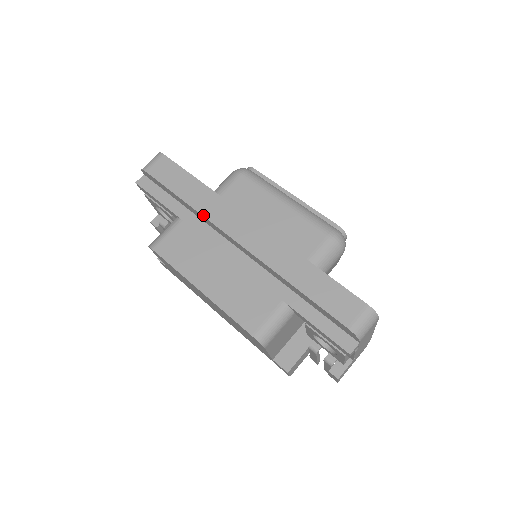
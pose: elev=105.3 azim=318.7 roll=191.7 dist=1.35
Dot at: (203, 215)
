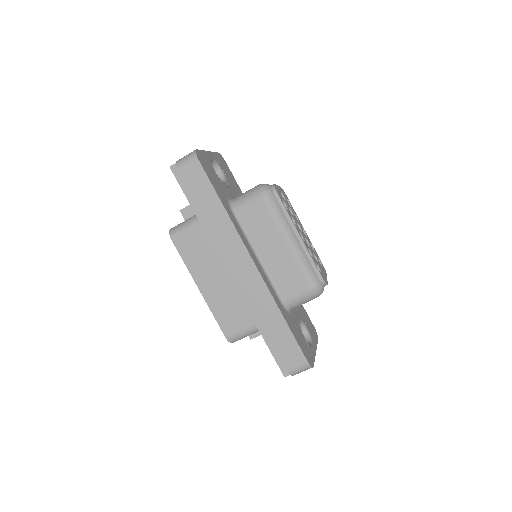
Dot at: (216, 238)
